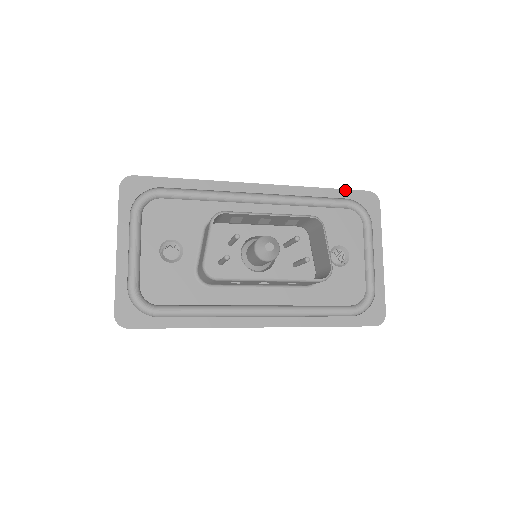
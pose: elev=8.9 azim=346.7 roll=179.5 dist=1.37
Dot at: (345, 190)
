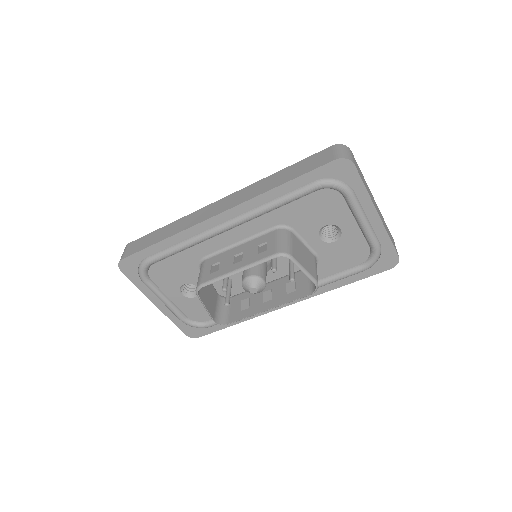
Dot at: (307, 174)
